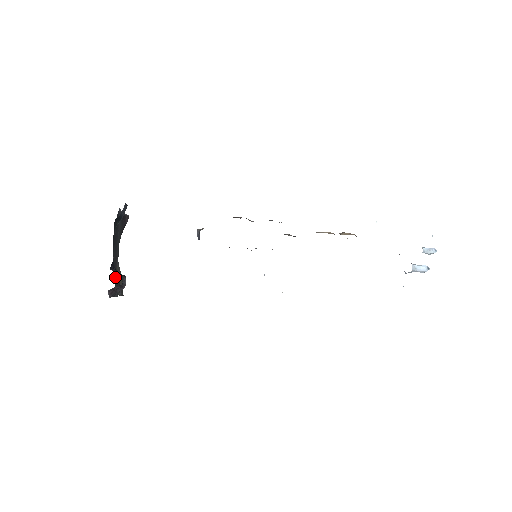
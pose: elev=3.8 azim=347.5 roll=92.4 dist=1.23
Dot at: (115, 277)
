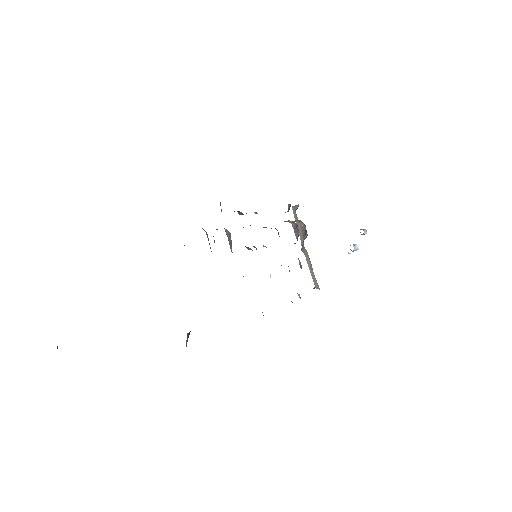
Dot at: occluded
